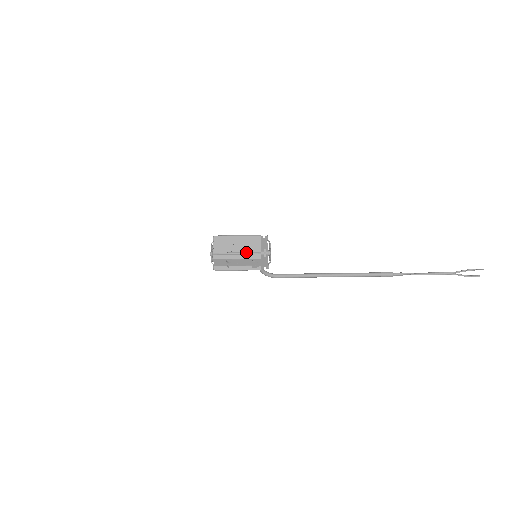
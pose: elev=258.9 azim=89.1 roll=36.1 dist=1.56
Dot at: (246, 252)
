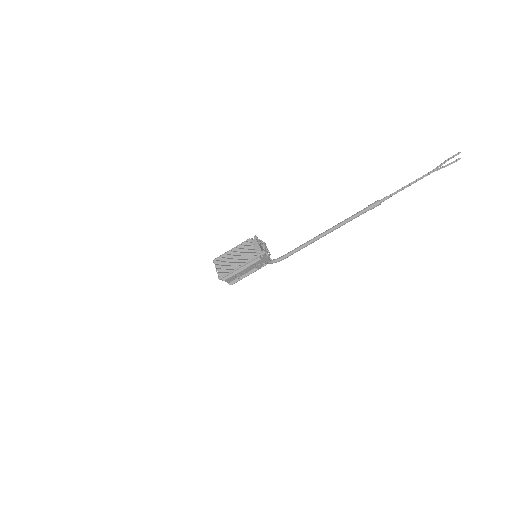
Dot at: (245, 263)
